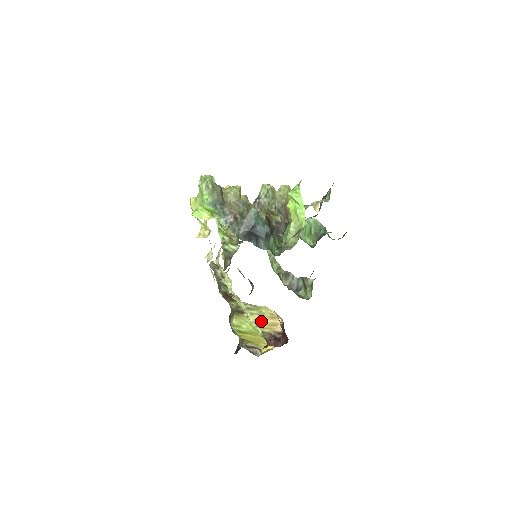
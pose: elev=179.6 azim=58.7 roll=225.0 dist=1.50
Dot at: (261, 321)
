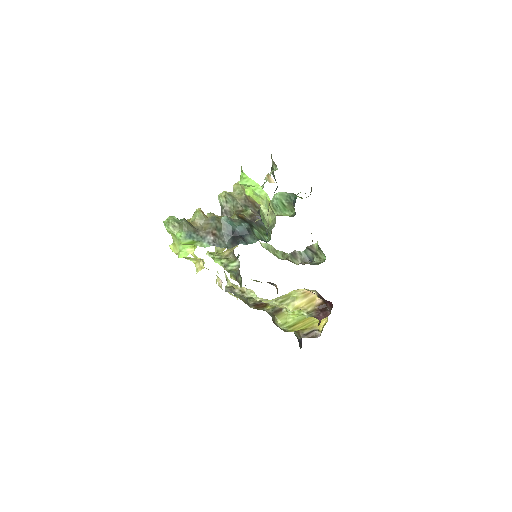
Dot at: (299, 305)
